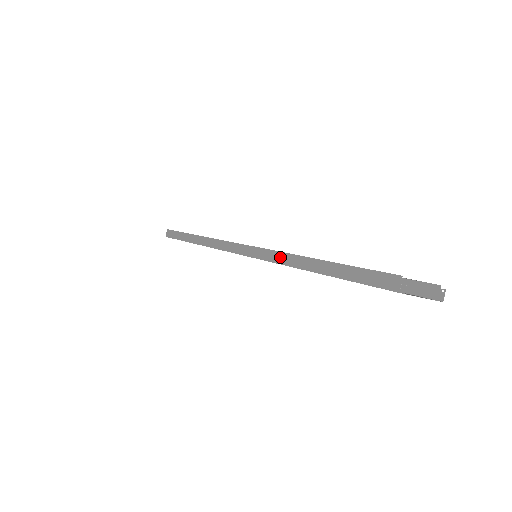
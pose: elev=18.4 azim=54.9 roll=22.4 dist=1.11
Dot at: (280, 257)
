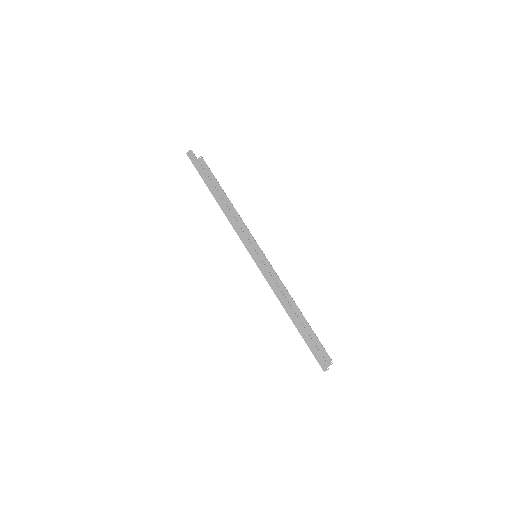
Dot at: (278, 292)
